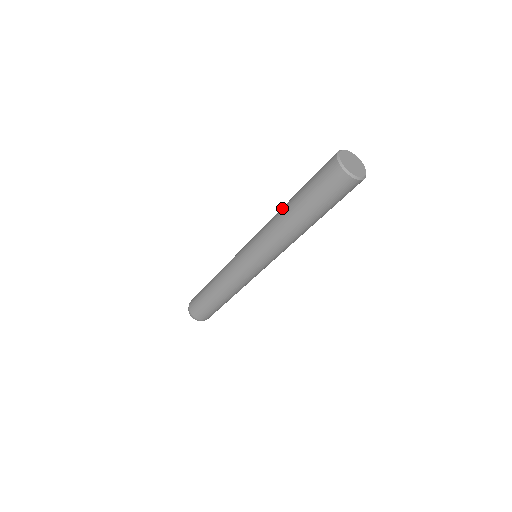
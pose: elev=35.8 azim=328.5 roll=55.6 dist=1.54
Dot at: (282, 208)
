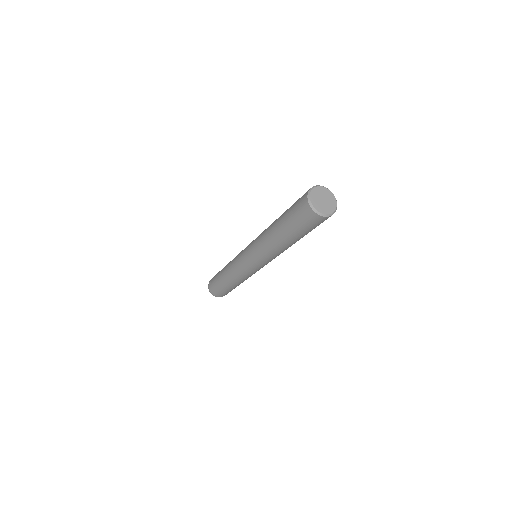
Dot at: occluded
